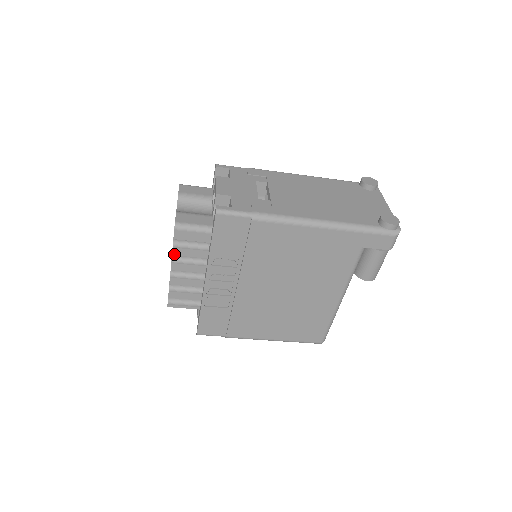
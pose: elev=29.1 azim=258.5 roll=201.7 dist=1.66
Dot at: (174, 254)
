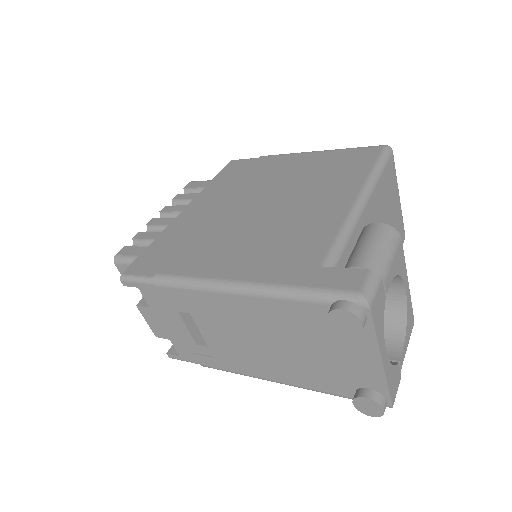
Dot at: occluded
